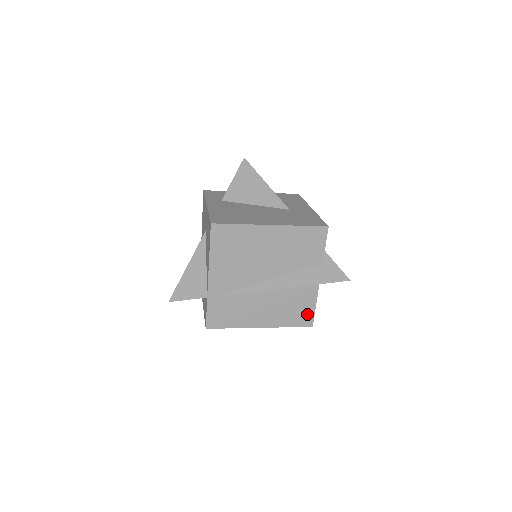
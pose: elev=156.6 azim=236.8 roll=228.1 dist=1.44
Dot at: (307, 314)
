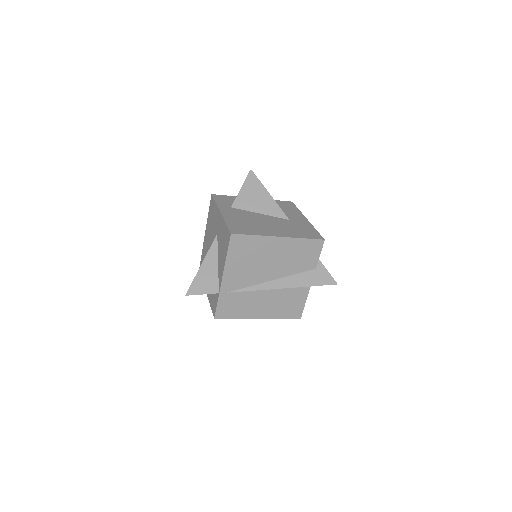
Dot at: (298, 308)
